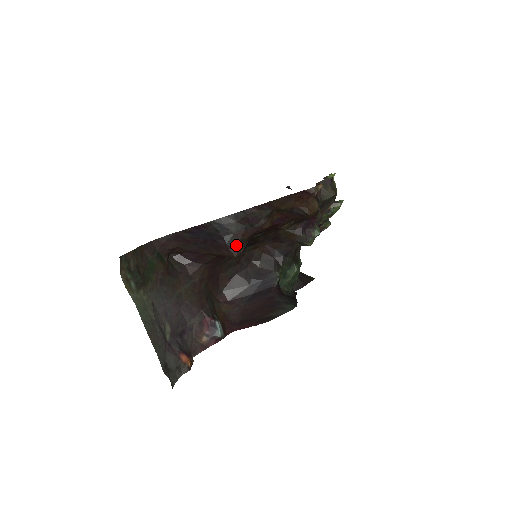
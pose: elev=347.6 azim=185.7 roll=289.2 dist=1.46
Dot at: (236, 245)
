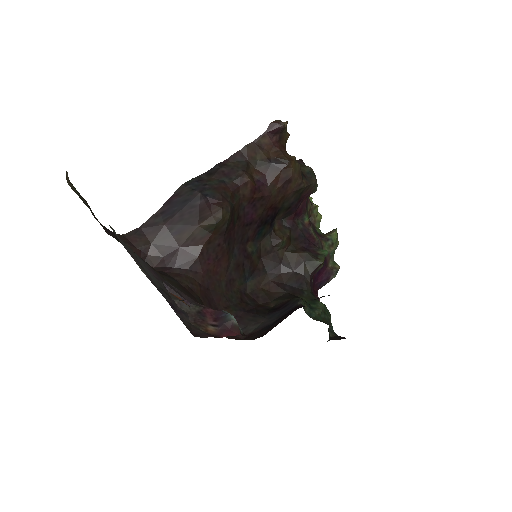
Dot at: (218, 197)
